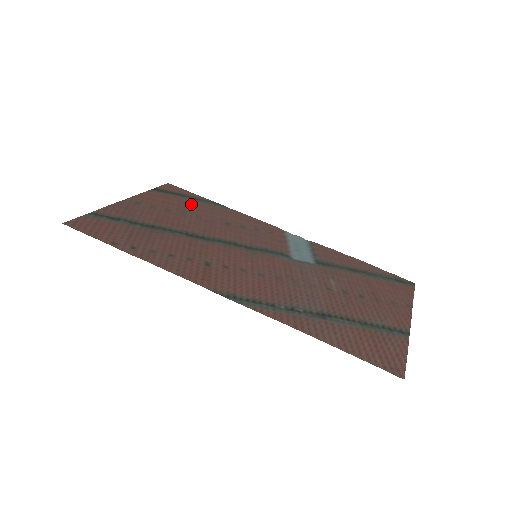
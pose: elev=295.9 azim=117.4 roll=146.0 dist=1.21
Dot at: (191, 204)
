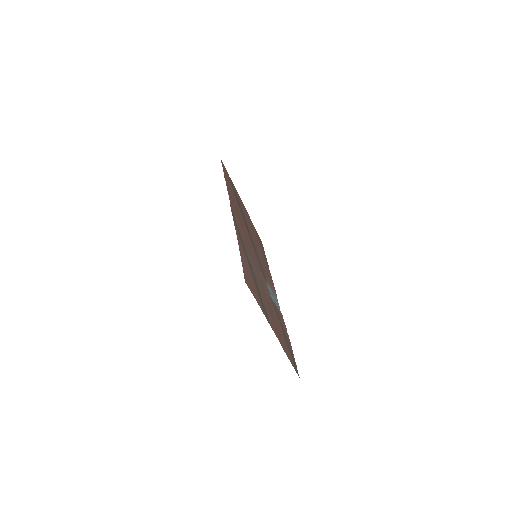
Dot at: occluded
